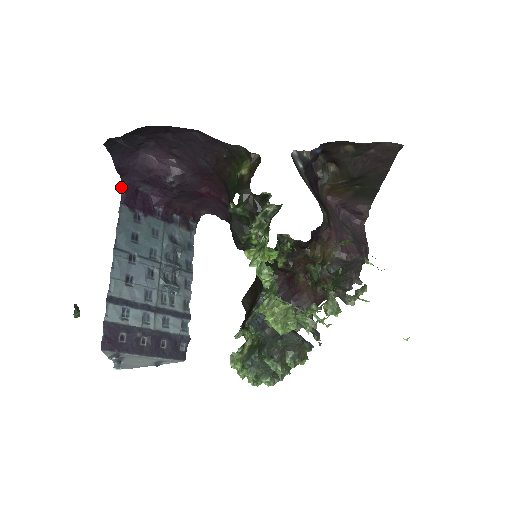
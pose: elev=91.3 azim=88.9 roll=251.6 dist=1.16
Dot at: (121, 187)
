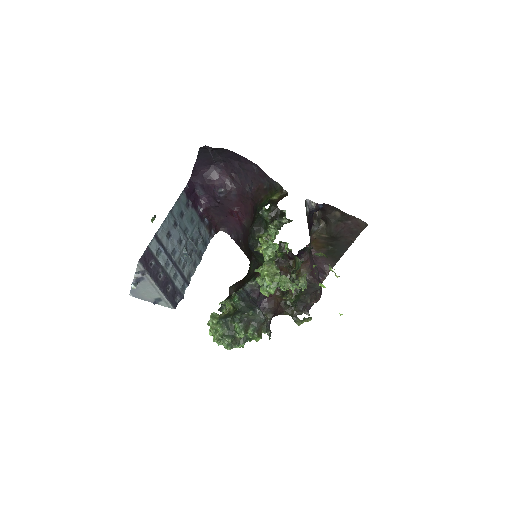
Dot at: (188, 182)
